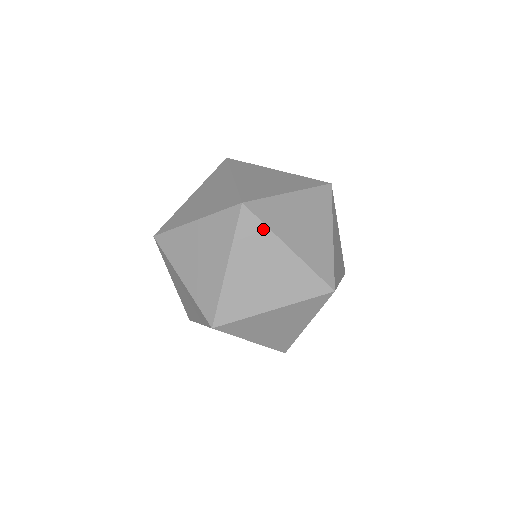
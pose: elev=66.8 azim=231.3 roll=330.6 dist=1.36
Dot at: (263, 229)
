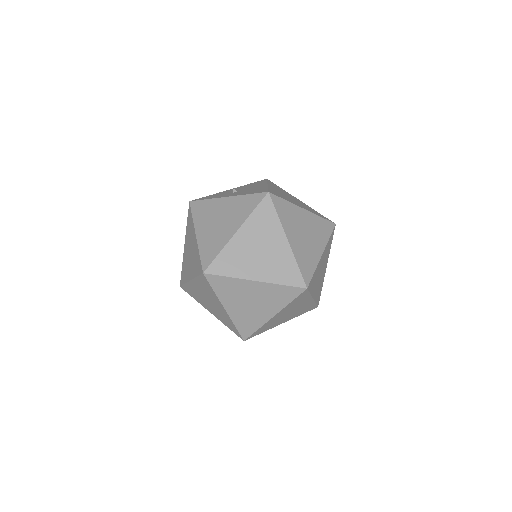
Dot at: (229, 280)
